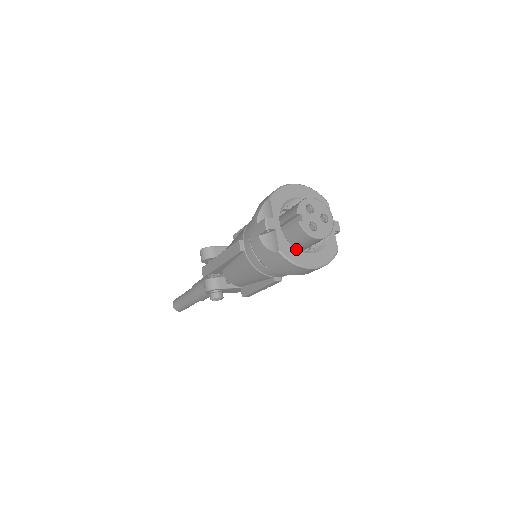
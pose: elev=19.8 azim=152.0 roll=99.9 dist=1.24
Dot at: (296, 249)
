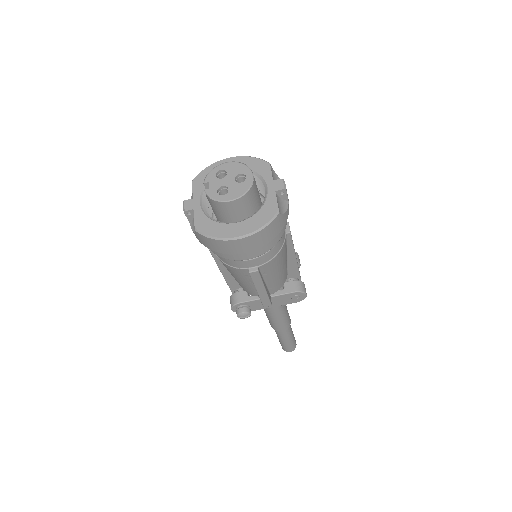
Dot at: (217, 223)
